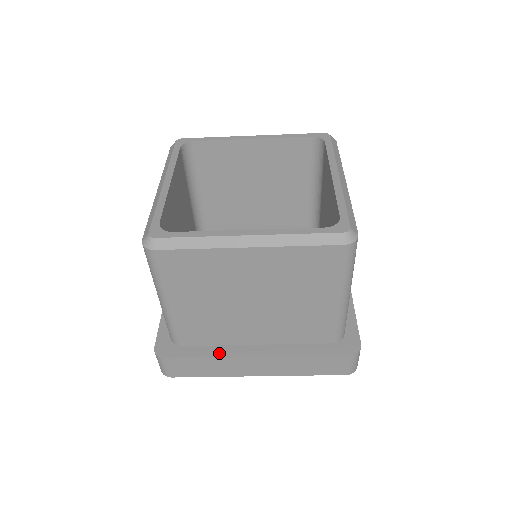
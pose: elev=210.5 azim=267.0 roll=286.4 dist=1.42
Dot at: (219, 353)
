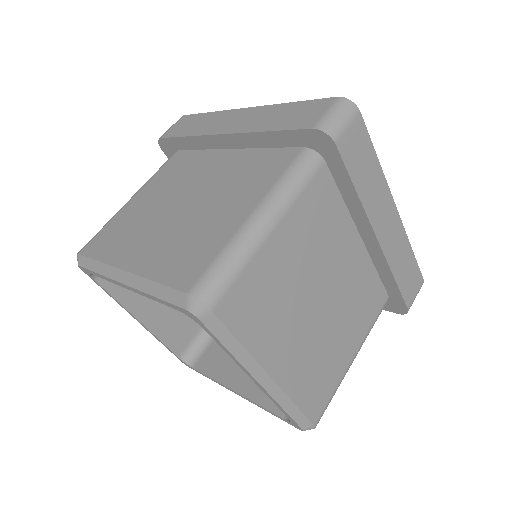
Dot at: occluded
